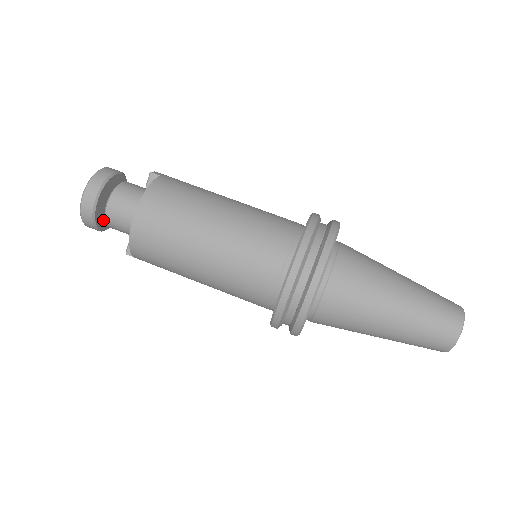
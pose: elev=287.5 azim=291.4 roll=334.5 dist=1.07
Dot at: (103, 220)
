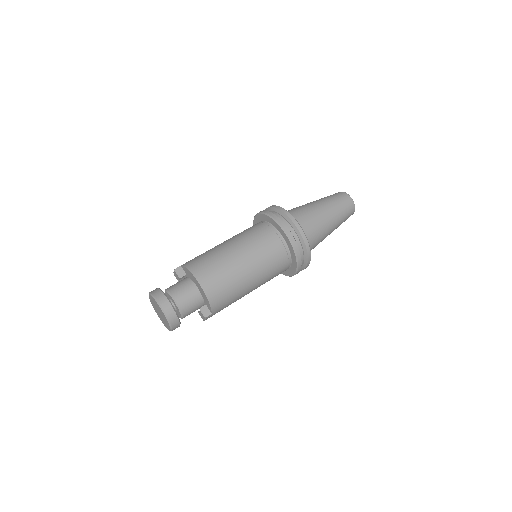
Dot at: occluded
